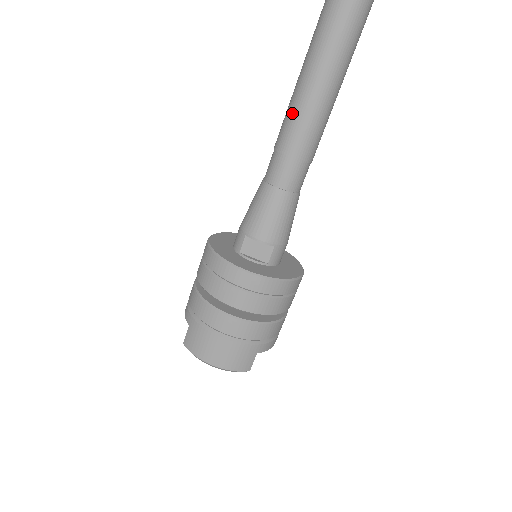
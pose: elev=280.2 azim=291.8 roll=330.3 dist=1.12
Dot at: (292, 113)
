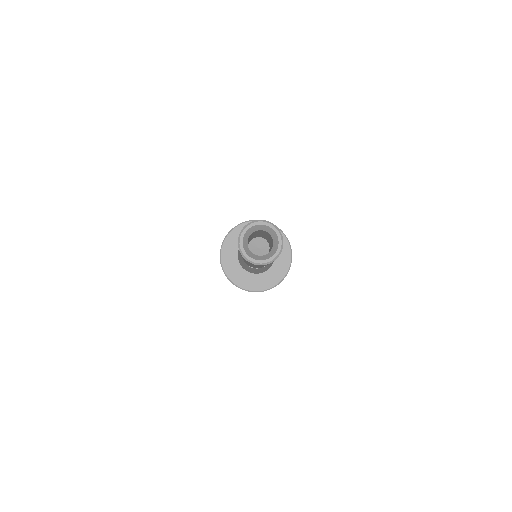
Dot at: occluded
